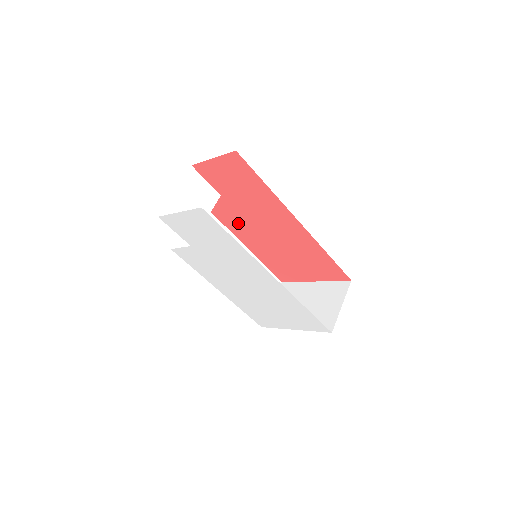
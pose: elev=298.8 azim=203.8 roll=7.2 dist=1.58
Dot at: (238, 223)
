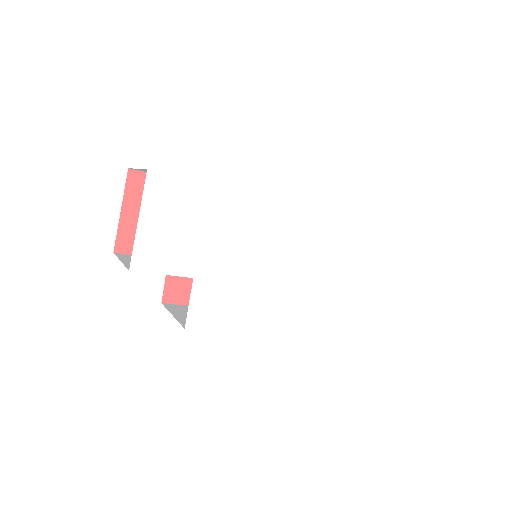
Dot at: occluded
